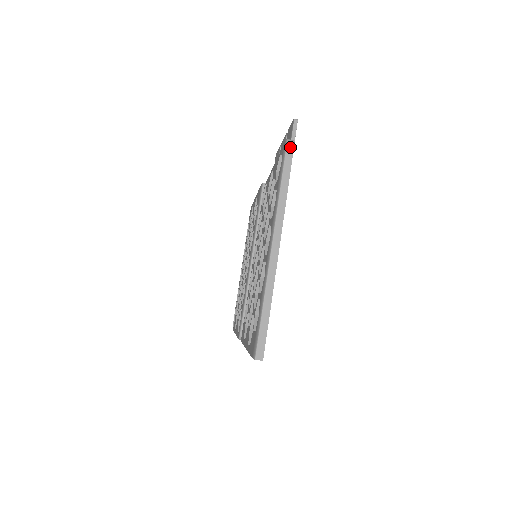
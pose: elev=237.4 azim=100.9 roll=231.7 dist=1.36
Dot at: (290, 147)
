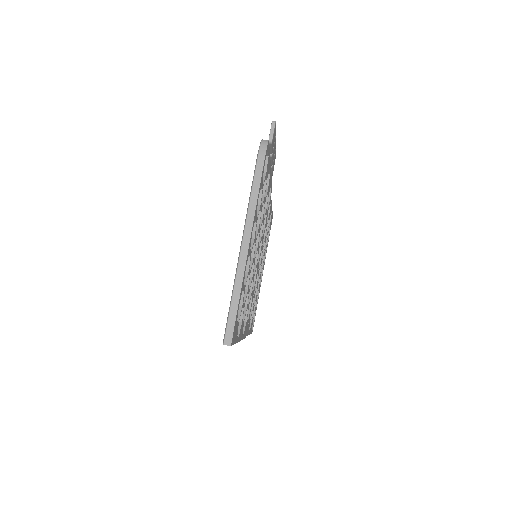
Dot at: (263, 147)
